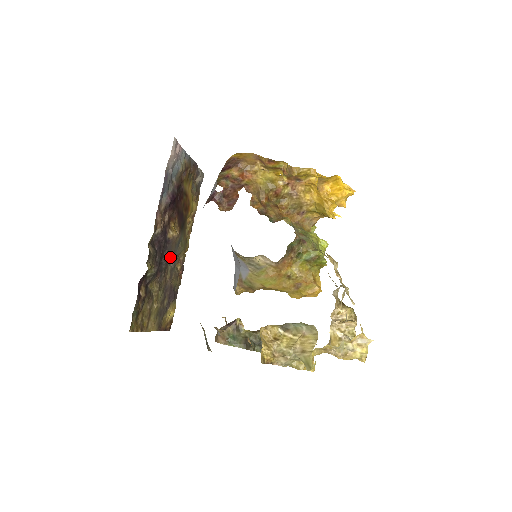
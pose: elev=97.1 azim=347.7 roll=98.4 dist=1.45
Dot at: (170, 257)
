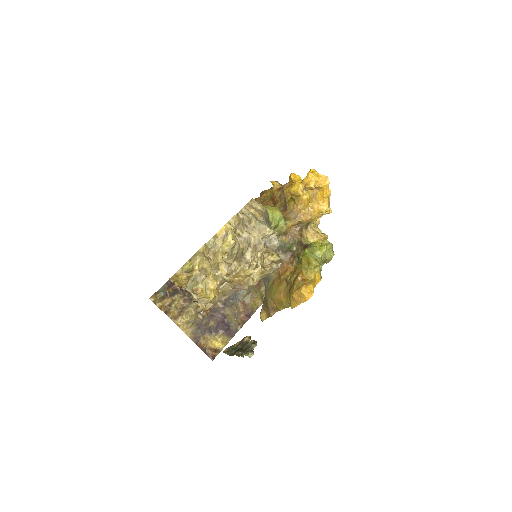
Dot at: occluded
